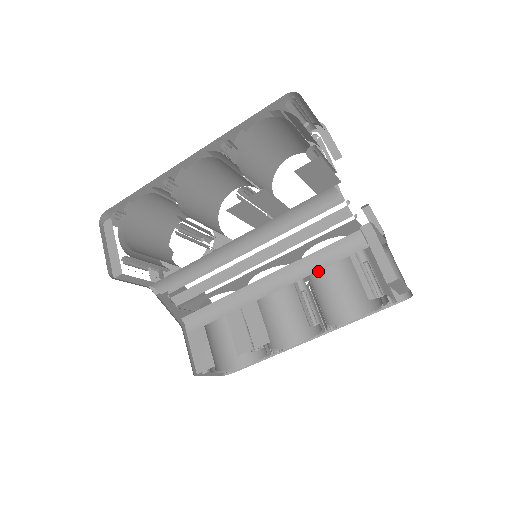
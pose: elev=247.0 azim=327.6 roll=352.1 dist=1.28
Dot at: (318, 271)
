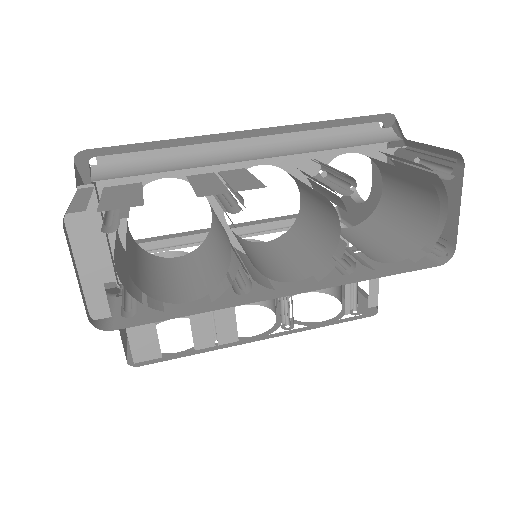
Dot at: occluded
